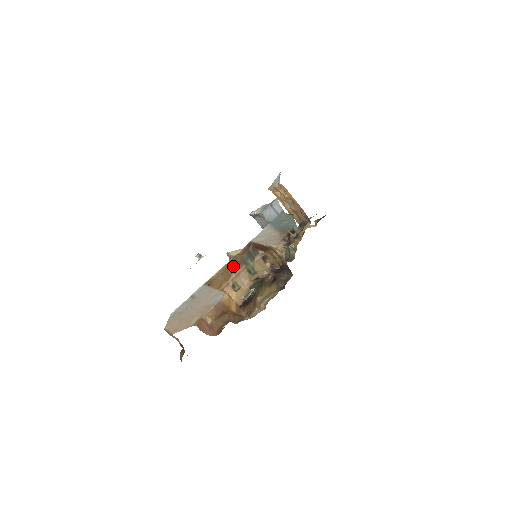
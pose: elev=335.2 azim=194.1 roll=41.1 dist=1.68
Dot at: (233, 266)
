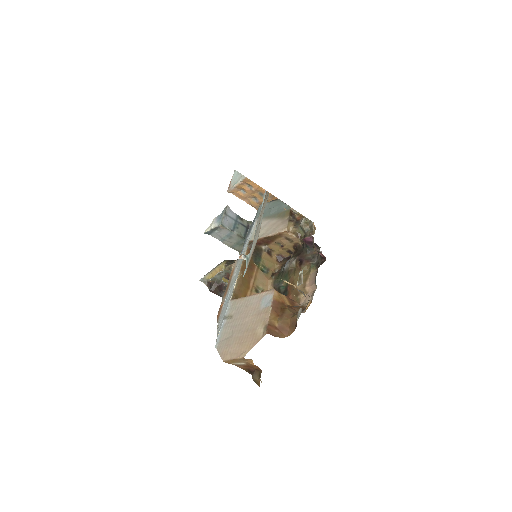
Dot at: (247, 271)
